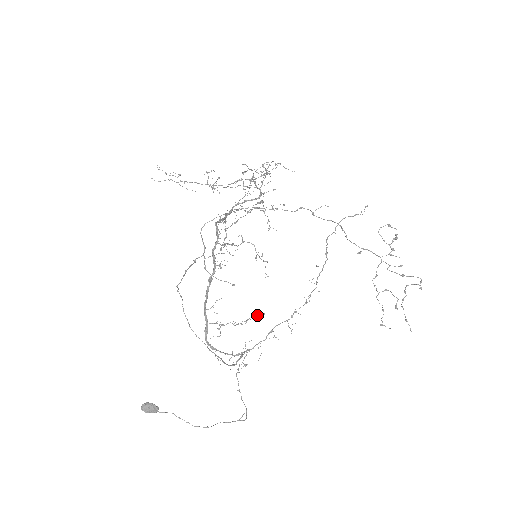
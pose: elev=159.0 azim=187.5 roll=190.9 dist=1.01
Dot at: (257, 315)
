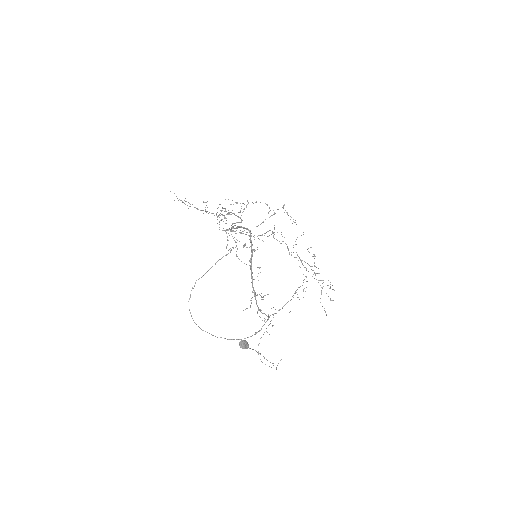
Dot at: (268, 294)
